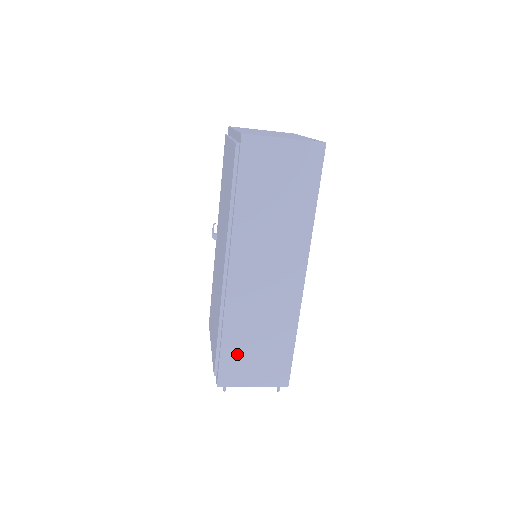
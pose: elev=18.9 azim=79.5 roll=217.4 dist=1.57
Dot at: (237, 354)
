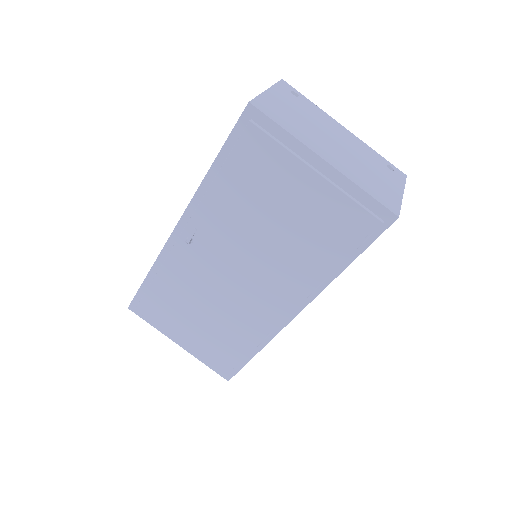
Dot at: occluded
